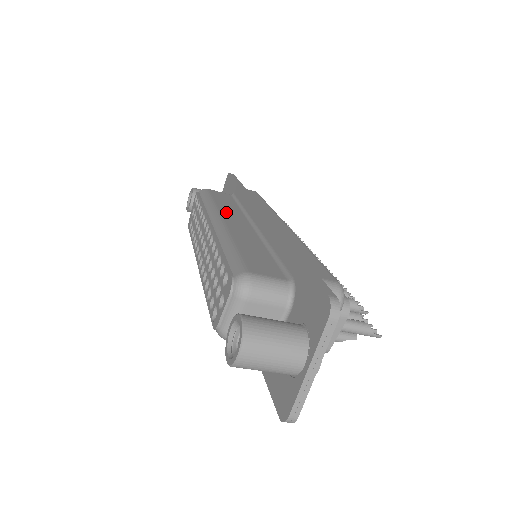
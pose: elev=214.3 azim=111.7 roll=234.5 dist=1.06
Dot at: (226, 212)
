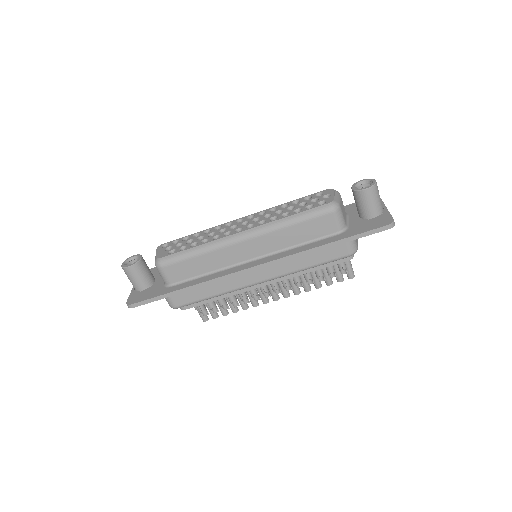
Dot at: occluded
